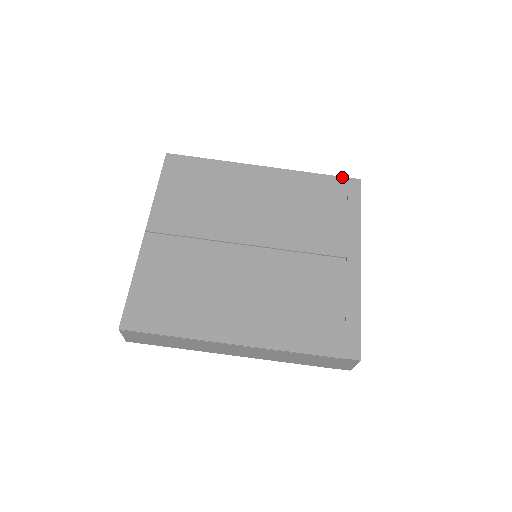
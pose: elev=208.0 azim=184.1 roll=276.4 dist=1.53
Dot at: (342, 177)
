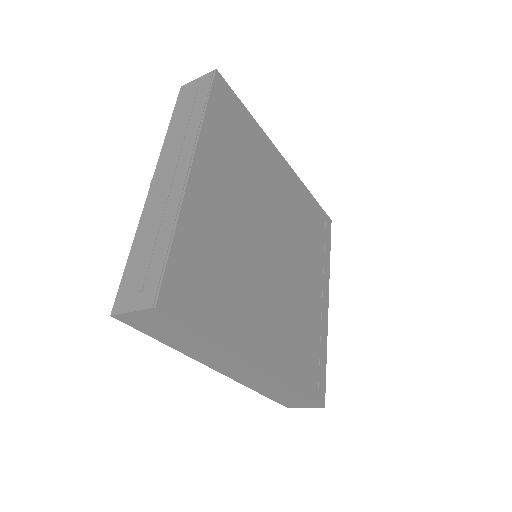
Dot at: occluded
